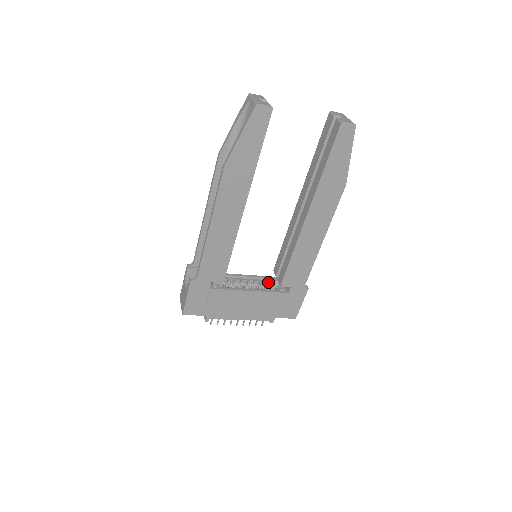
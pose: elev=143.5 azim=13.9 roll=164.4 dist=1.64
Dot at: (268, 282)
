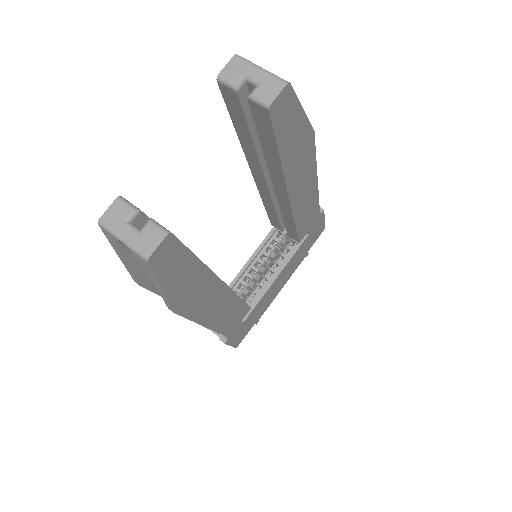
Dot at: (276, 238)
